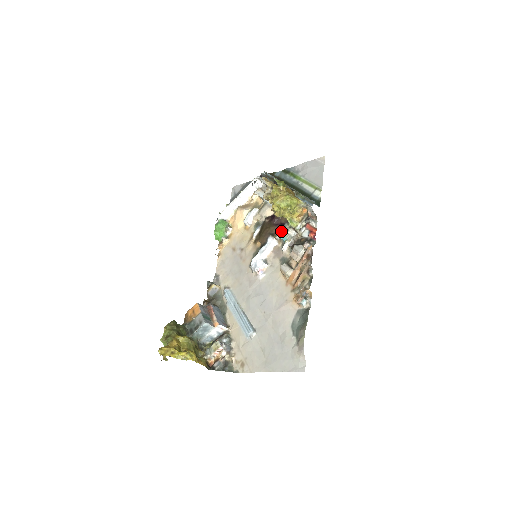
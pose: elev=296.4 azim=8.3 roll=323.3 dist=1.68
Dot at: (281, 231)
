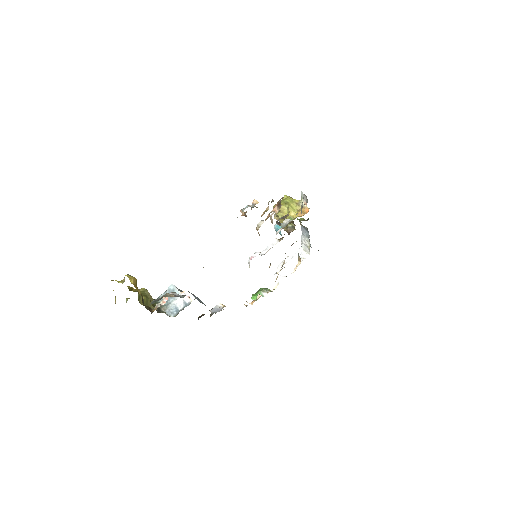
Dot at: occluded
